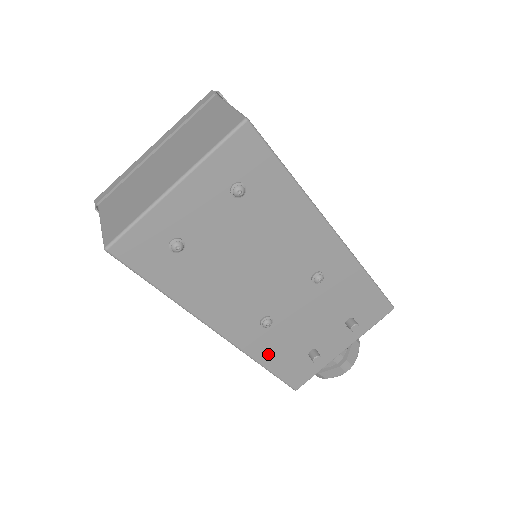
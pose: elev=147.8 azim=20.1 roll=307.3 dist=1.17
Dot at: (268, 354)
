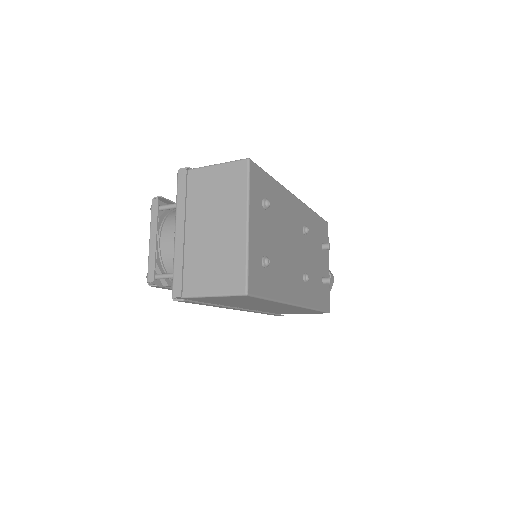
Dot at: (314, 299)
